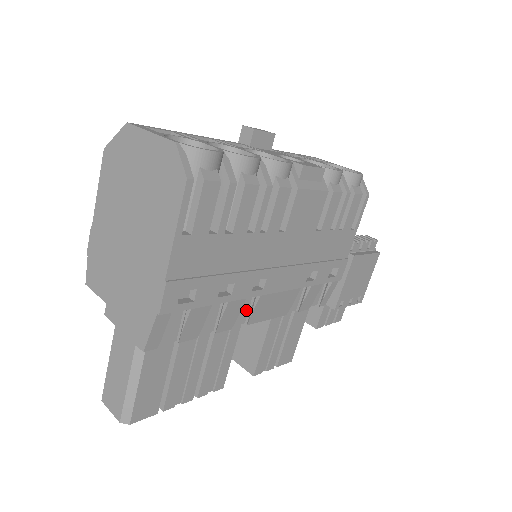
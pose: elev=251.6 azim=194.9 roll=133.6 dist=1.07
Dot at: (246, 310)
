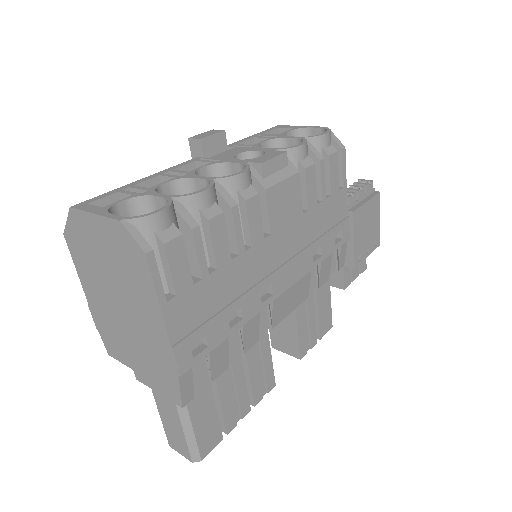
Dot at: (265, 317)
